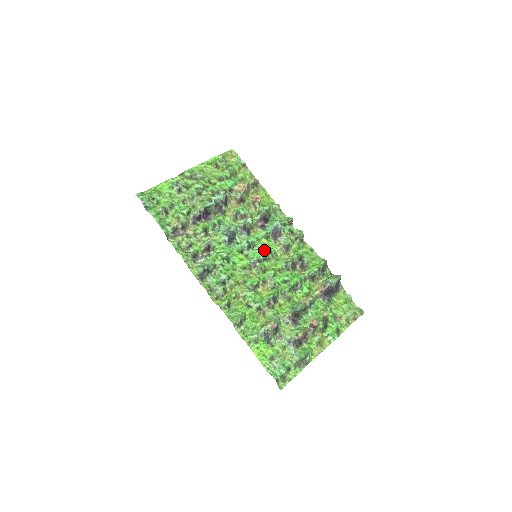
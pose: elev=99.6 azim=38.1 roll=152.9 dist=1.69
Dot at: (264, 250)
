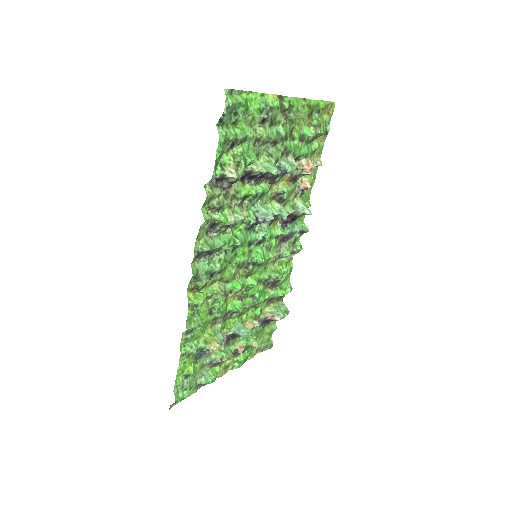
Dot at: (266, 252)
